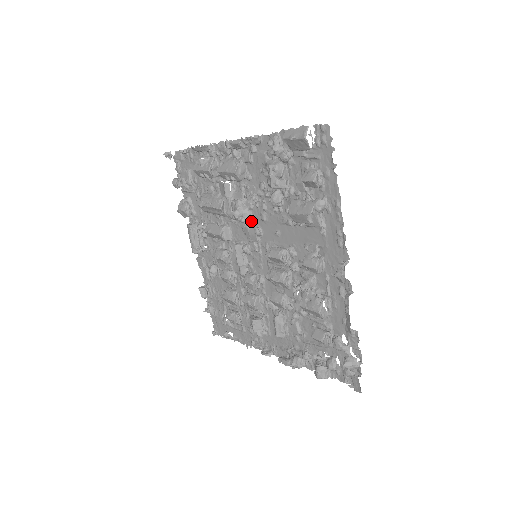
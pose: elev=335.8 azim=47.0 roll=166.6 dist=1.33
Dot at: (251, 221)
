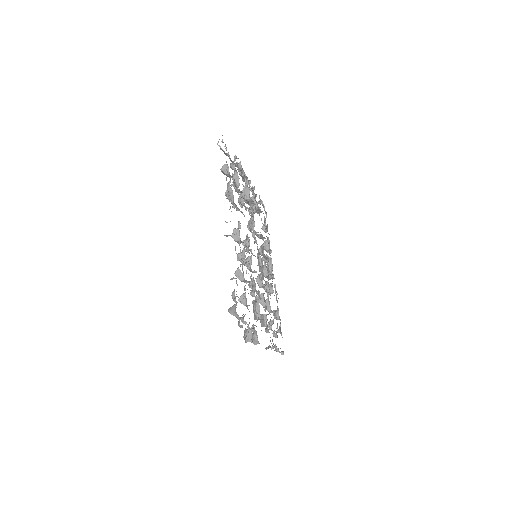
Dot at: occluded
